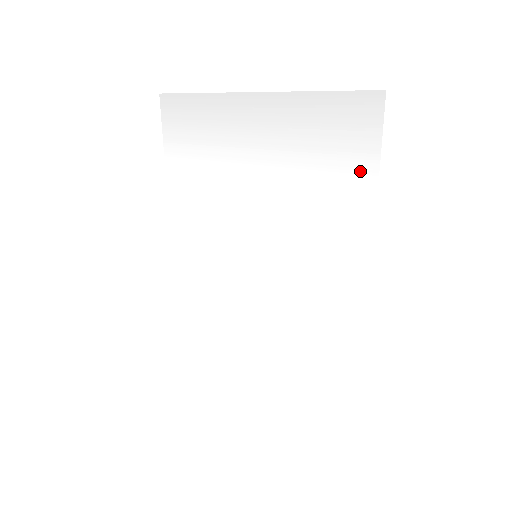
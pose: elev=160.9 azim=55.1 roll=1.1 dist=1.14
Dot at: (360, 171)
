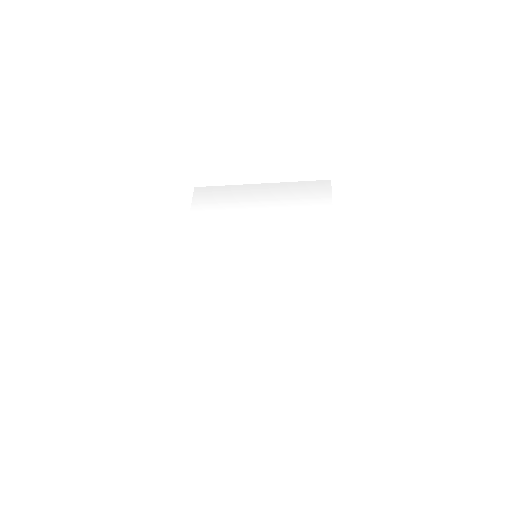
Dot at: (323, 207)
